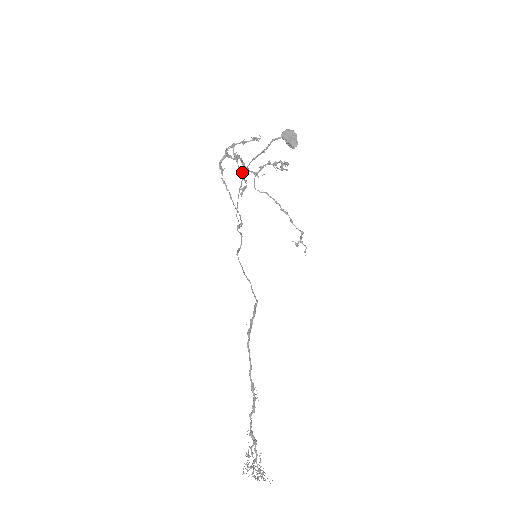
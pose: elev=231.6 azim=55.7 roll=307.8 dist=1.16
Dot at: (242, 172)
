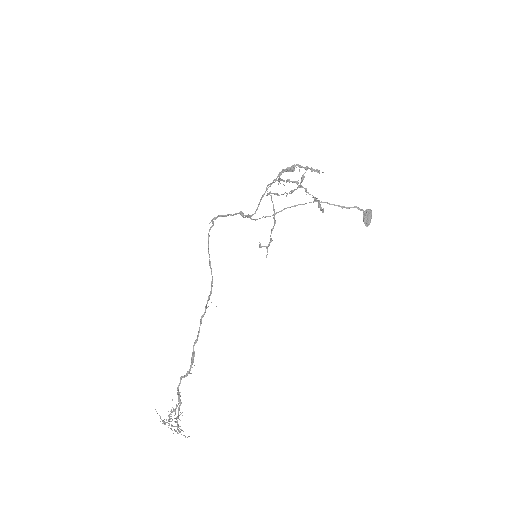
Dot at: occluded
